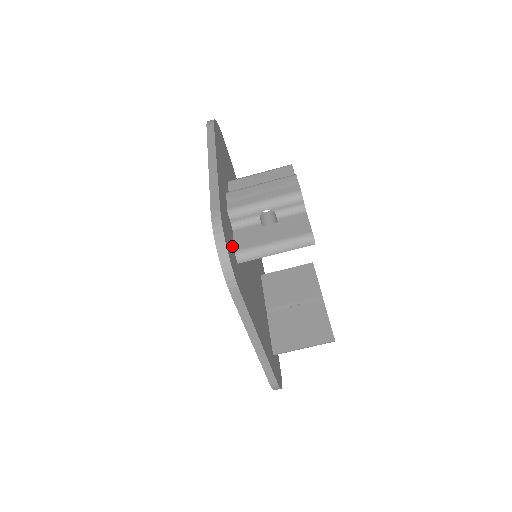
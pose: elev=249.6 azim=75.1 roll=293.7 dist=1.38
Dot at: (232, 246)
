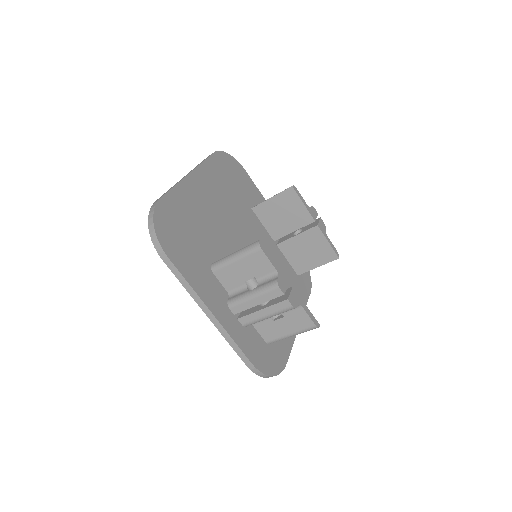
Dot at: (264, 347)
